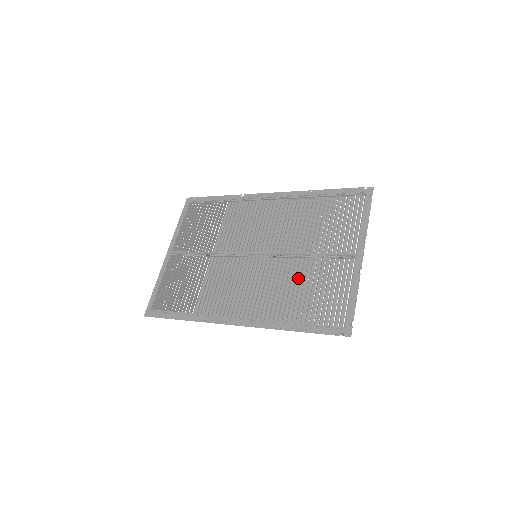
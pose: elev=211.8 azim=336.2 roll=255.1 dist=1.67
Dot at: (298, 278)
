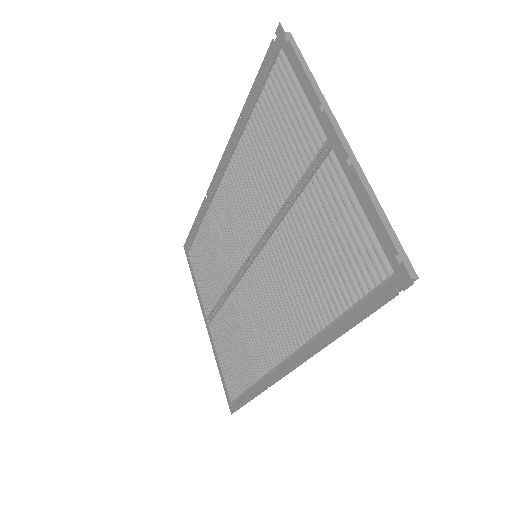
Dot at: (304, 244)
